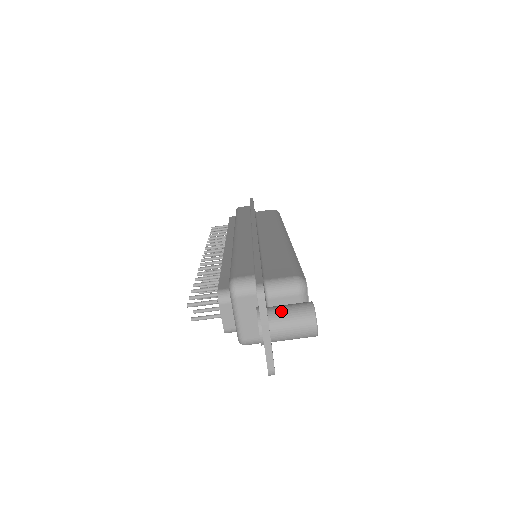
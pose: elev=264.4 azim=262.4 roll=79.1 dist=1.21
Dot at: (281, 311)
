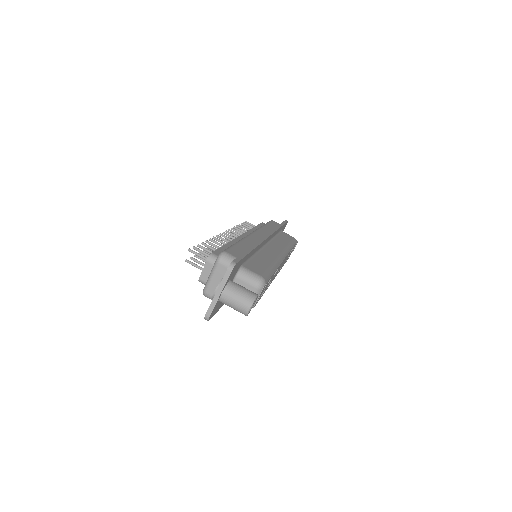
Dot at: (236, 287)
